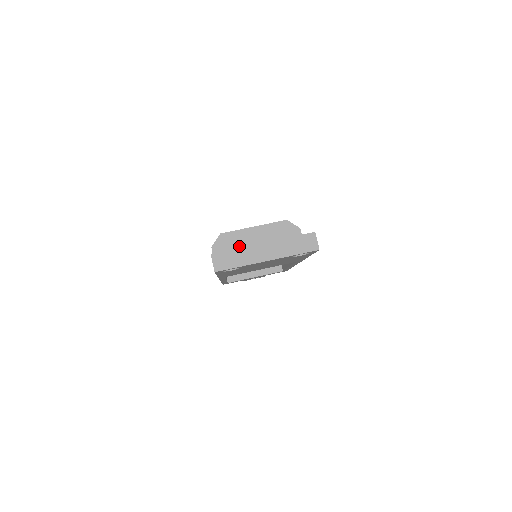
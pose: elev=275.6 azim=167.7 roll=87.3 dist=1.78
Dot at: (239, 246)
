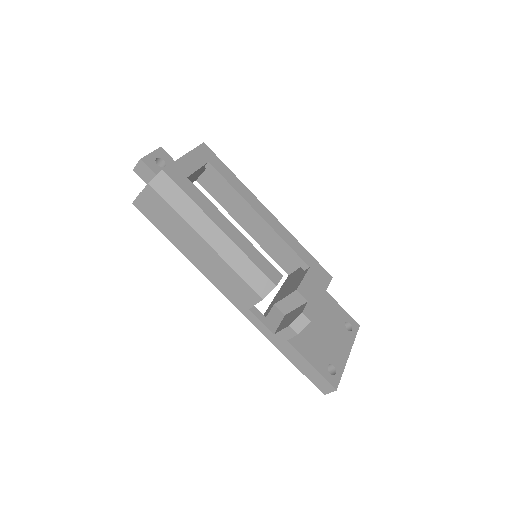
Dot at: occluded
